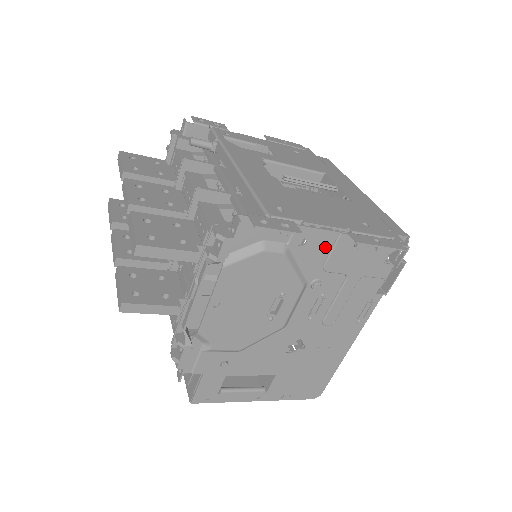
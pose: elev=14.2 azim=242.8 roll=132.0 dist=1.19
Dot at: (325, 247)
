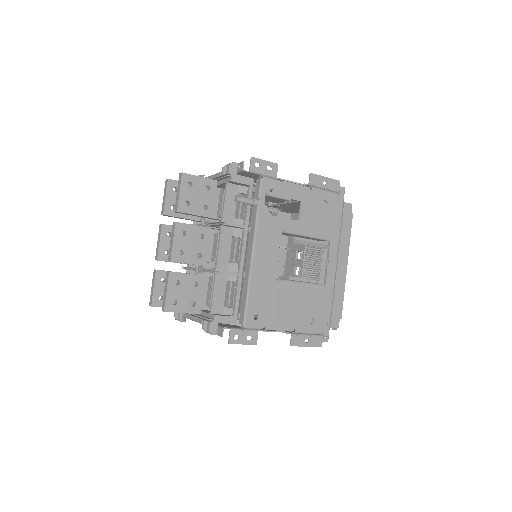
Dot at: occluded
